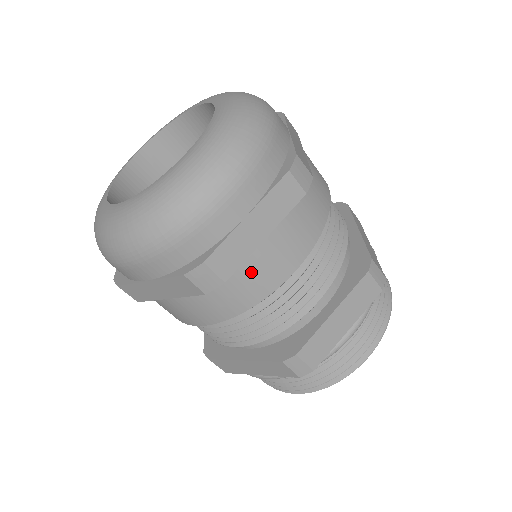
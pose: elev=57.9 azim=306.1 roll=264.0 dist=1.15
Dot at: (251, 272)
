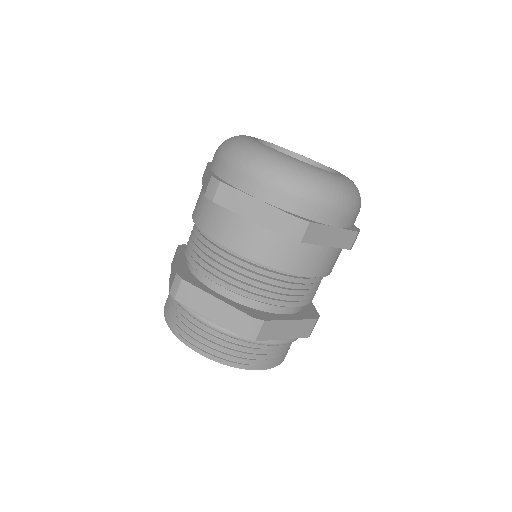
Dot at: (305, 253)
